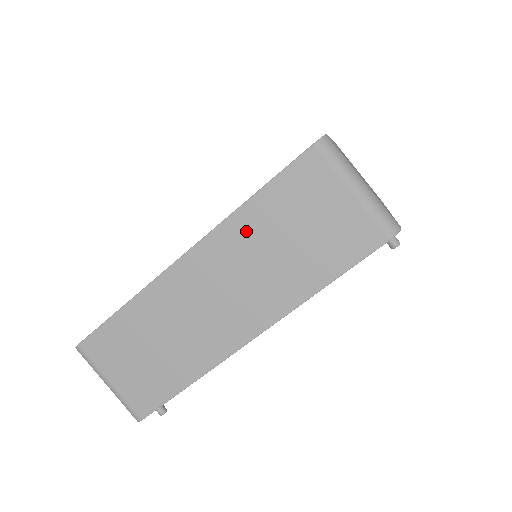
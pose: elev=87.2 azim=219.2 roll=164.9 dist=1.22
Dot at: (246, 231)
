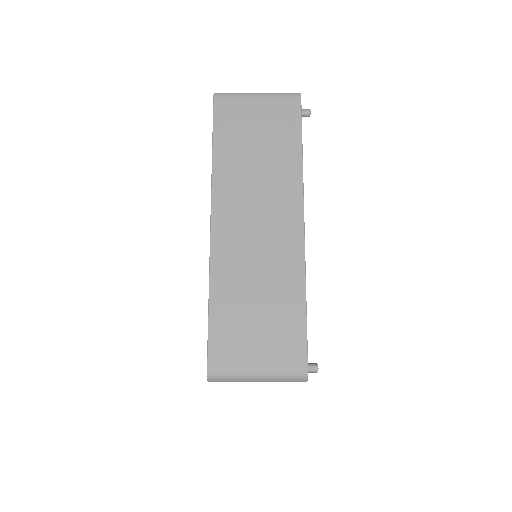
Dot at: (230, 171)
